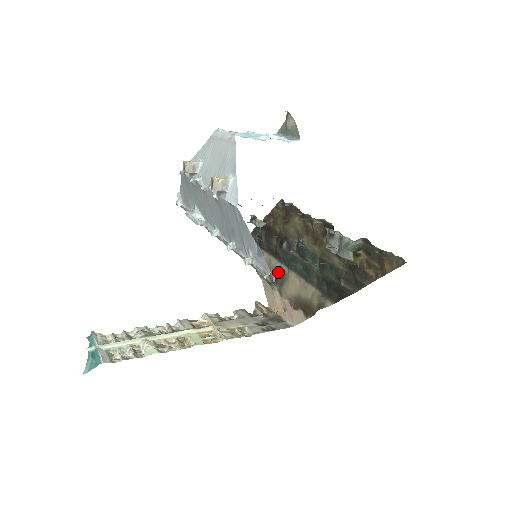
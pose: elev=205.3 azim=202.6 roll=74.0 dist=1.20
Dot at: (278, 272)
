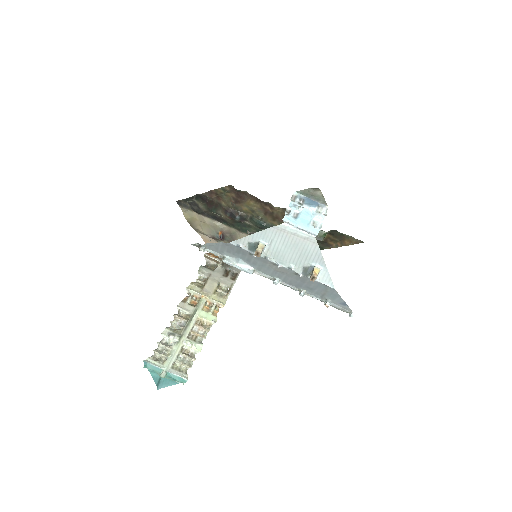
Dot at: (225, 232)
